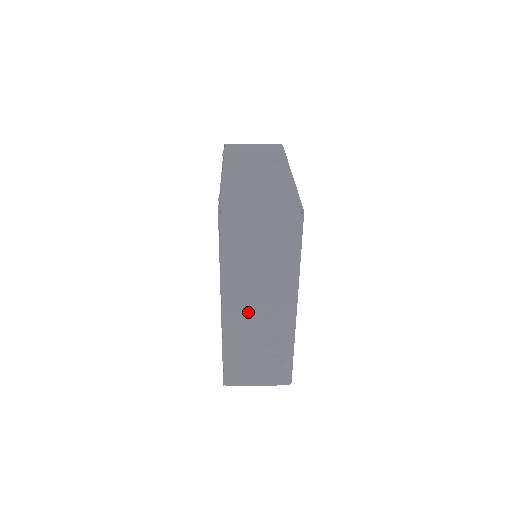
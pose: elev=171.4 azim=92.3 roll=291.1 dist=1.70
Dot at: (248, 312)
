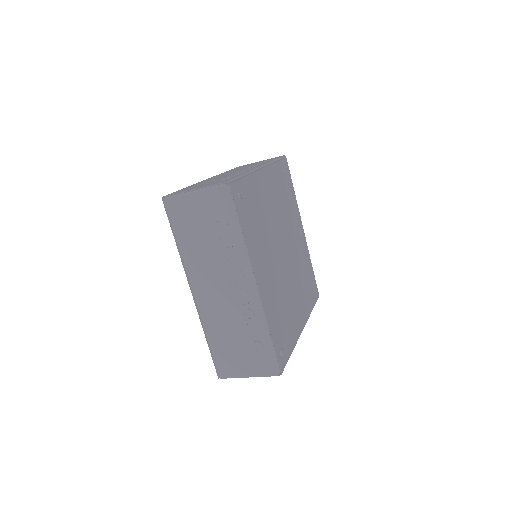
Dot at: (214, 293)
